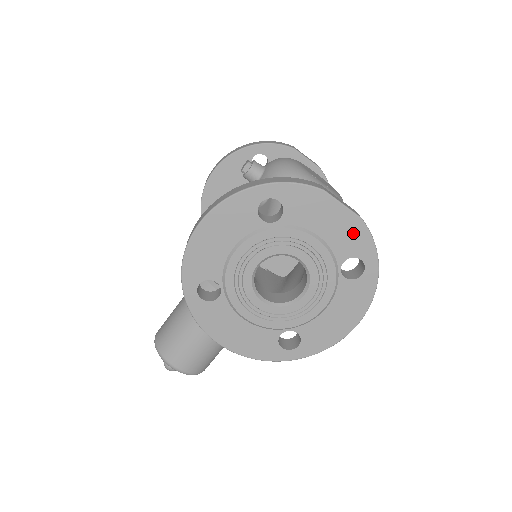
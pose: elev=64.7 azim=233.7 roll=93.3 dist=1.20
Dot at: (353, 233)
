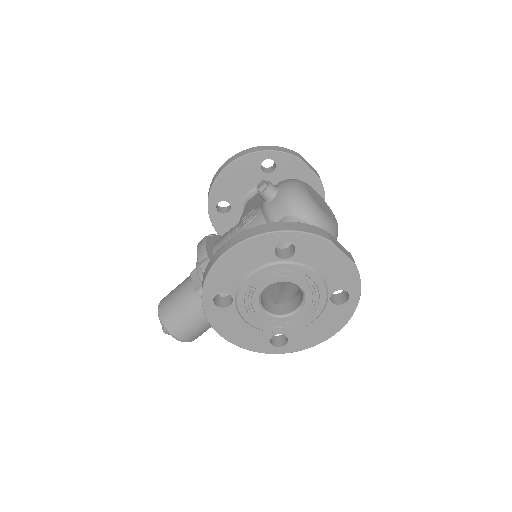
Dot at: (346, 273)
